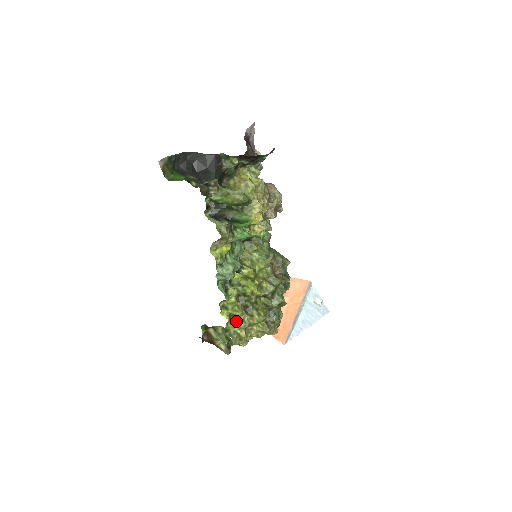
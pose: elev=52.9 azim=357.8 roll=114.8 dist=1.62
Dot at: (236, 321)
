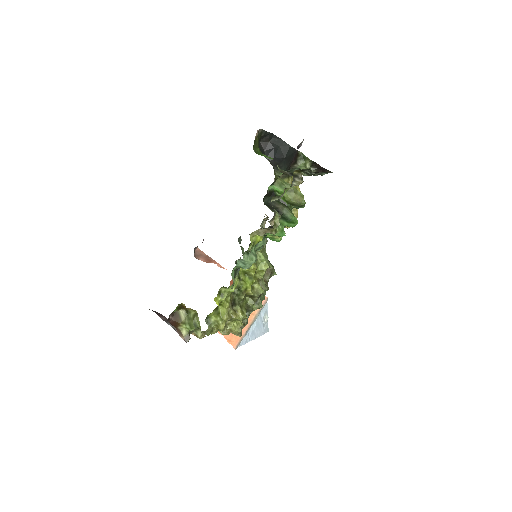
Dot at: (221, 311)
